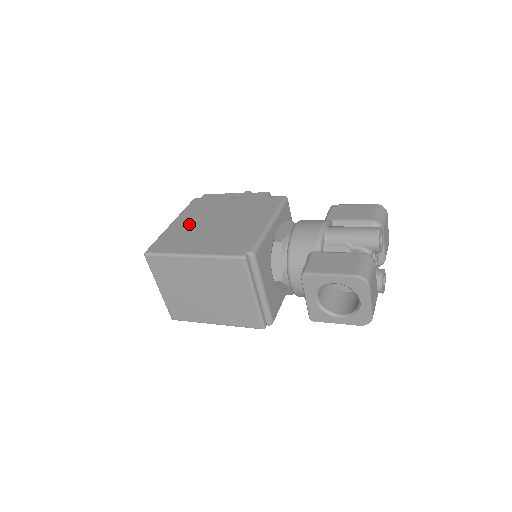
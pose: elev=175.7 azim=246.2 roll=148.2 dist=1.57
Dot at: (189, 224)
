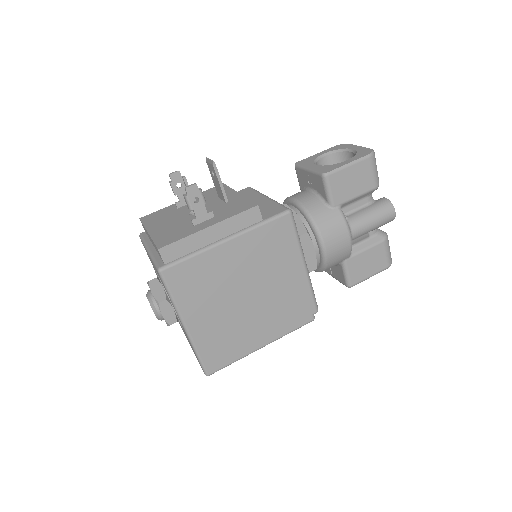
Dot at: (214, 317)
